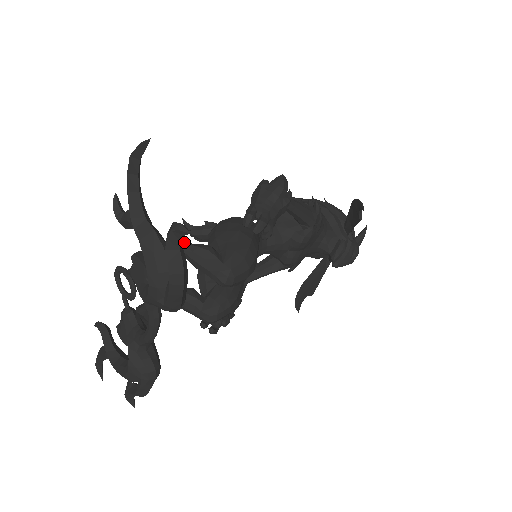
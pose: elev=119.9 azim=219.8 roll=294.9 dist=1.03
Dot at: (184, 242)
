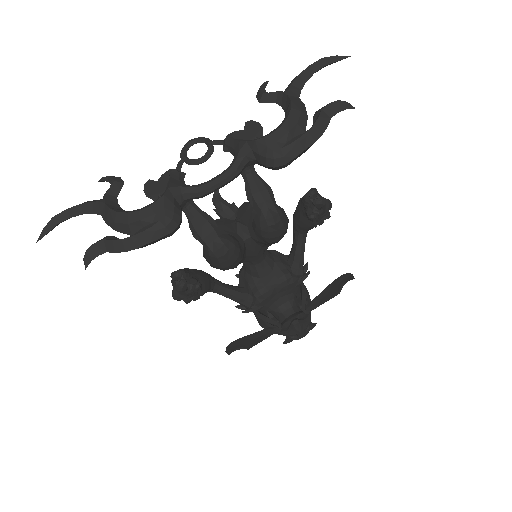
Dot at: (255, 171)
